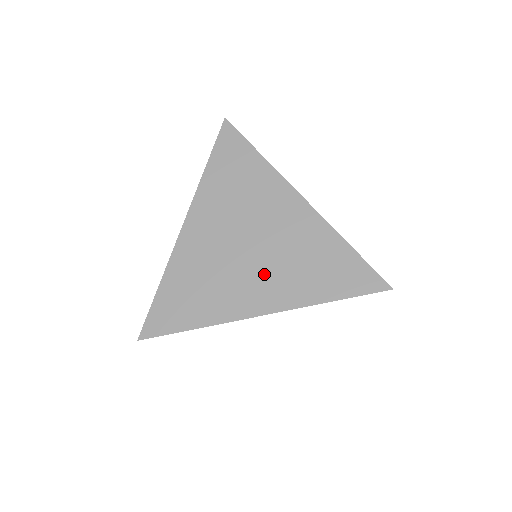
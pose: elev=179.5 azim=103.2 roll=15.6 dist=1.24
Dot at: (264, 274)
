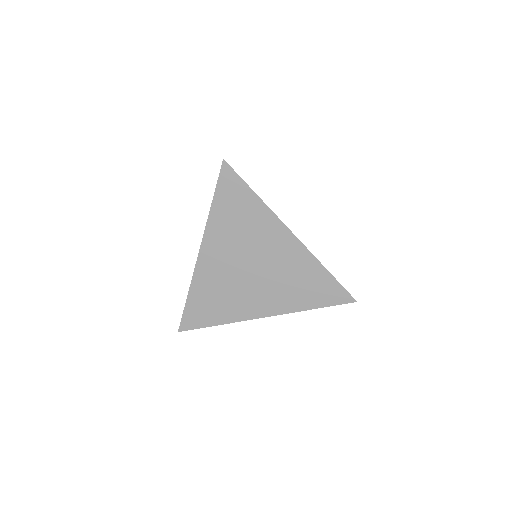
Dot at: (265, 290)
